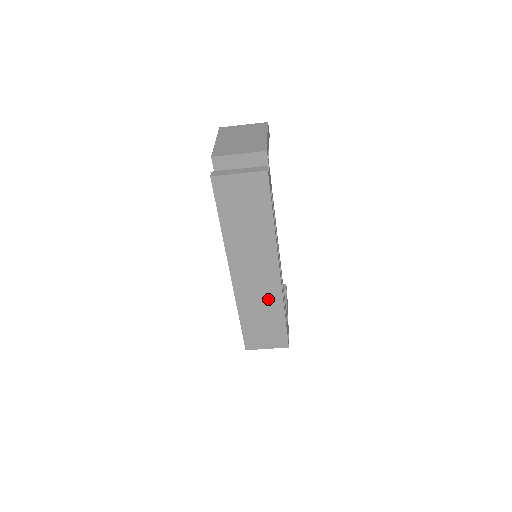
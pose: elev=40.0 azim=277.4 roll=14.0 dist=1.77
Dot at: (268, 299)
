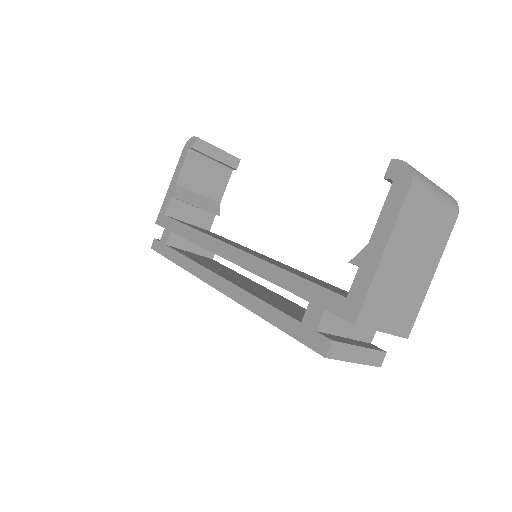
Dot at: occluded
